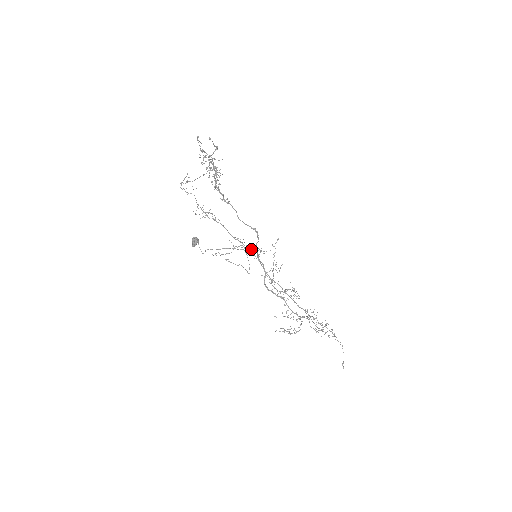
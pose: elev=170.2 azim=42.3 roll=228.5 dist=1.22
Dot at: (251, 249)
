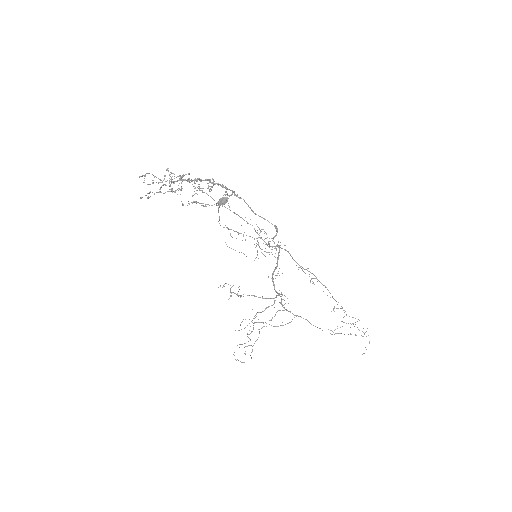
Dot at: occluded
